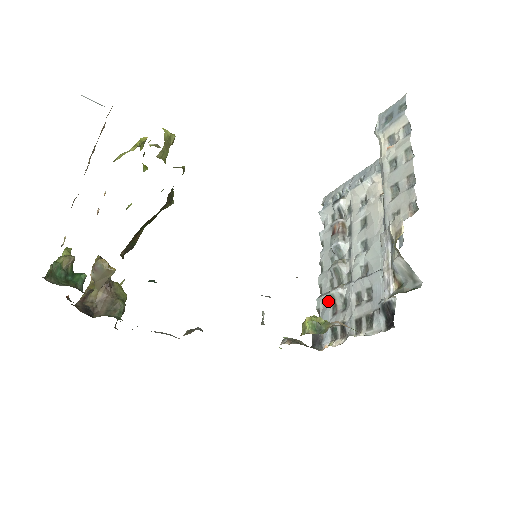
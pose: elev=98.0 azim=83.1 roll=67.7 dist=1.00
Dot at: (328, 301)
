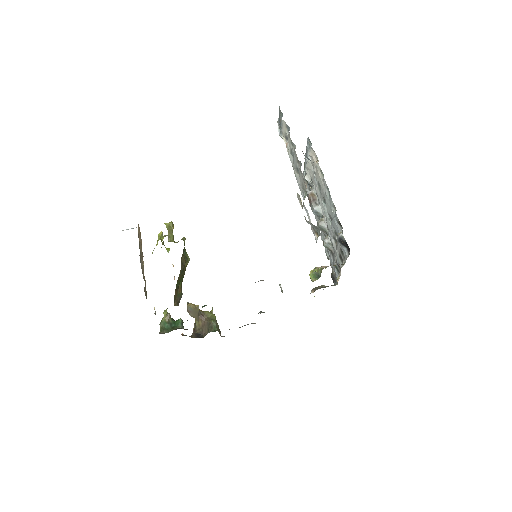
Dot at: (328, 250)
